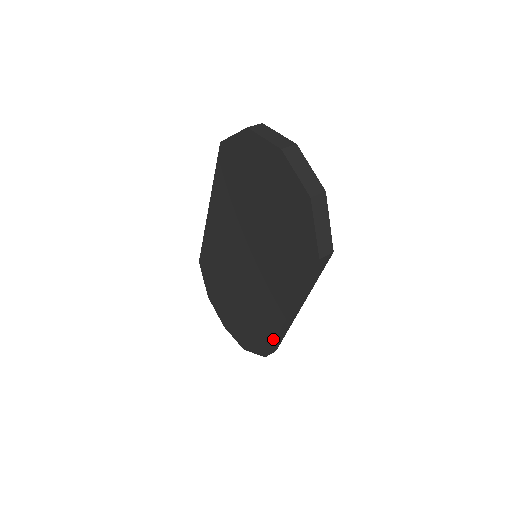
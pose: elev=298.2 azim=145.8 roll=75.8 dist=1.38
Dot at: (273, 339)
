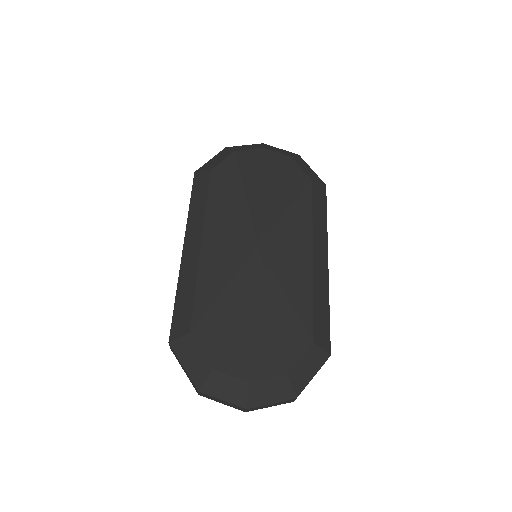
Dot at: occluded
